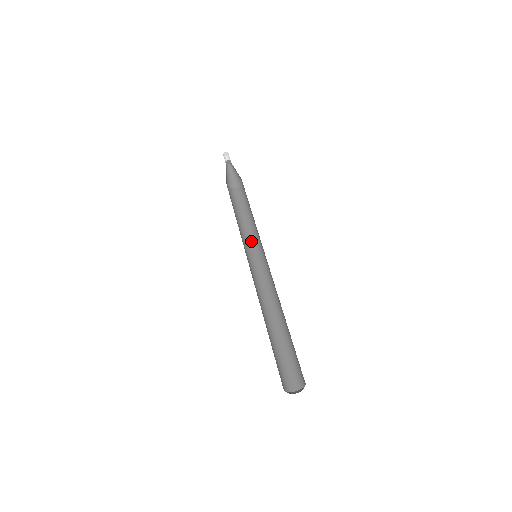
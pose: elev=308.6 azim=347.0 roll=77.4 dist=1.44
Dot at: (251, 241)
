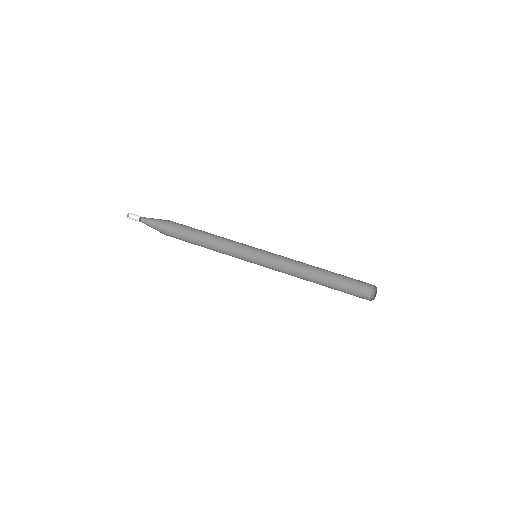
Dot at: (232, 256)
